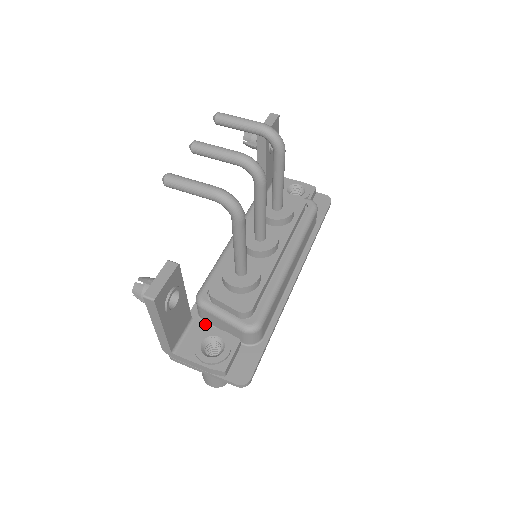
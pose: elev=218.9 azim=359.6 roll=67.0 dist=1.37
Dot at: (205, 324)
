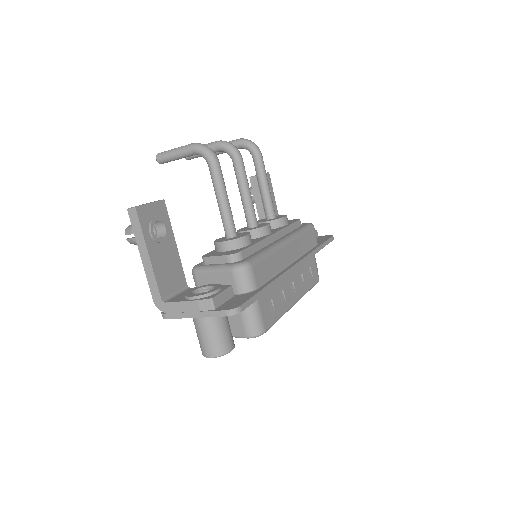
Dot at: occluded
